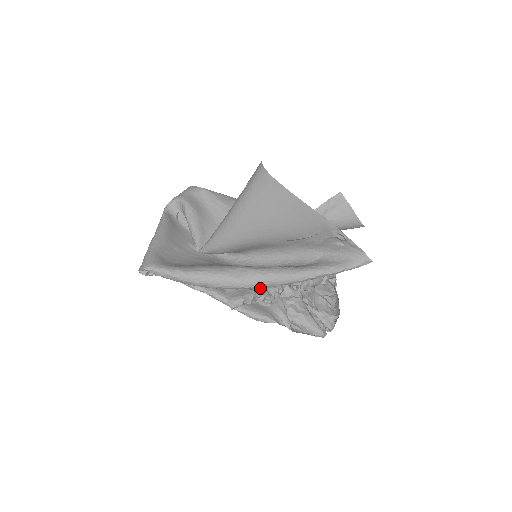
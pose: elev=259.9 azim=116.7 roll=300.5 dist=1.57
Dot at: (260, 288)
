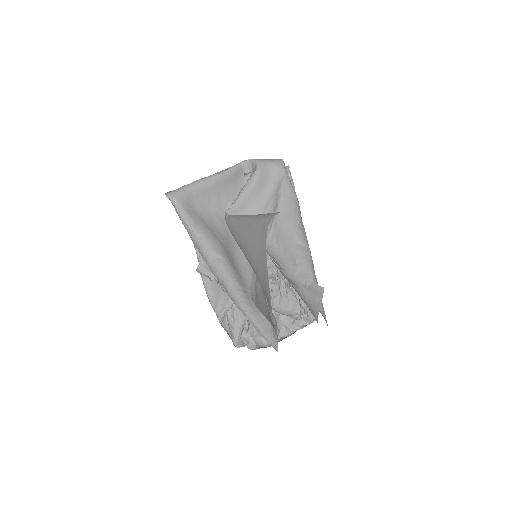
Dot at: occluded
